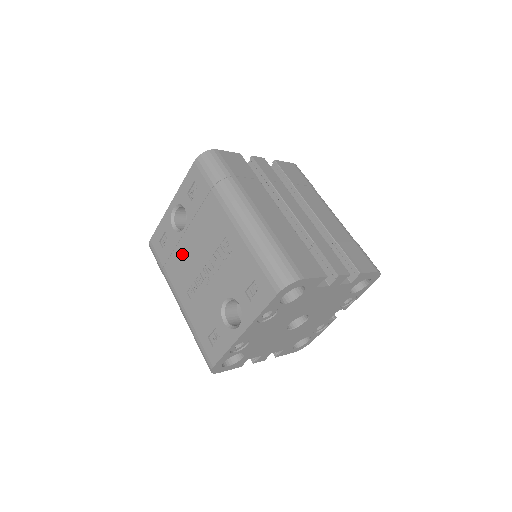
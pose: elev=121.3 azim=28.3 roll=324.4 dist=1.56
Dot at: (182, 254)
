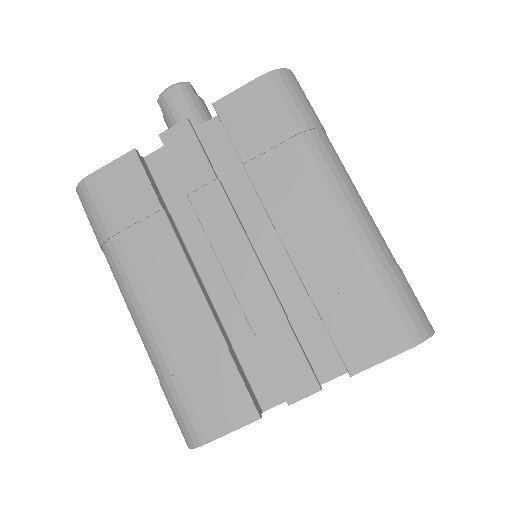
Dot at: occluded
